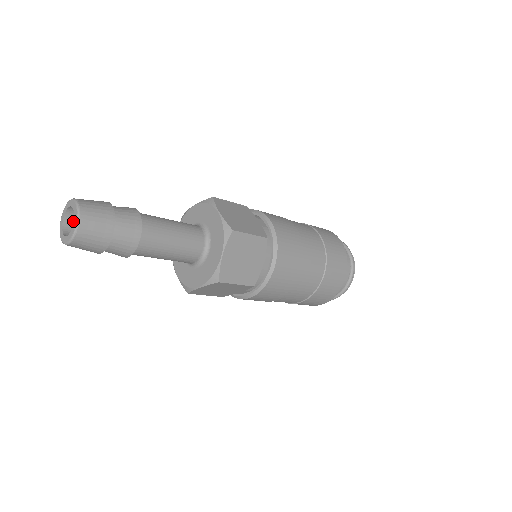
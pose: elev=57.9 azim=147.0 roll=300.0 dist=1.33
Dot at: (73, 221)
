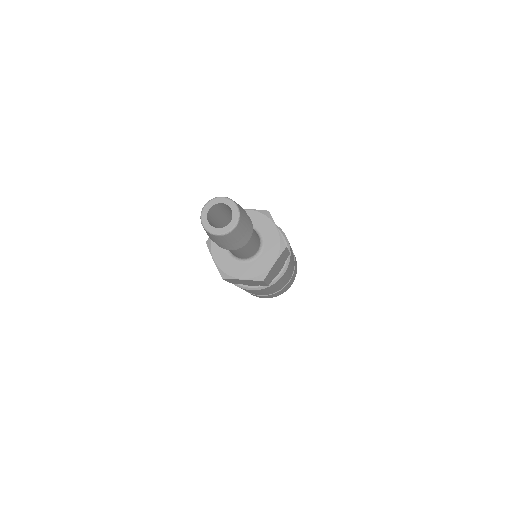
Dot at: (211, 212)
